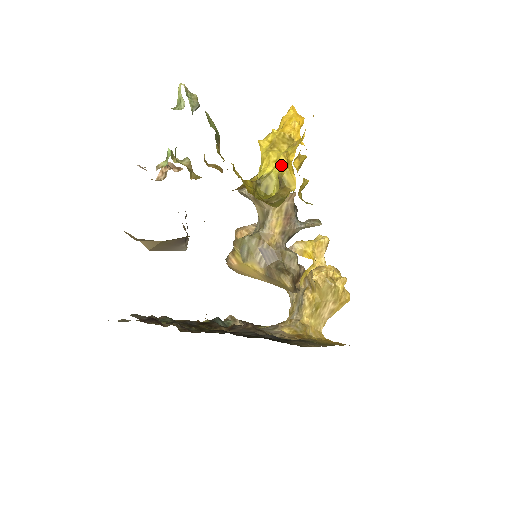
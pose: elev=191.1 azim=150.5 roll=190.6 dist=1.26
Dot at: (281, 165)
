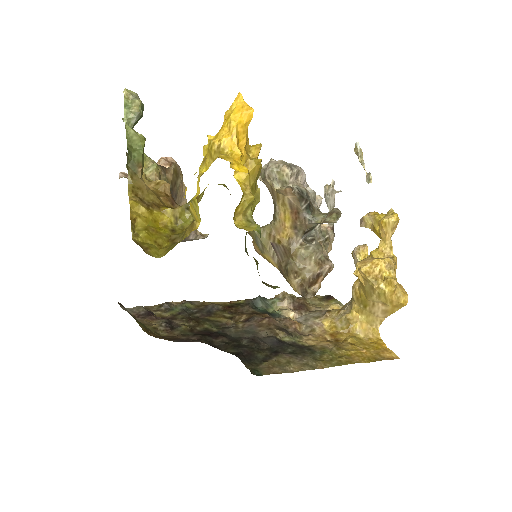
Dot at: (197, 191)
